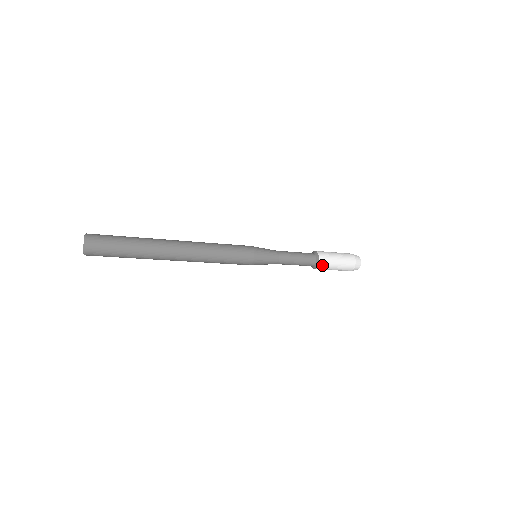
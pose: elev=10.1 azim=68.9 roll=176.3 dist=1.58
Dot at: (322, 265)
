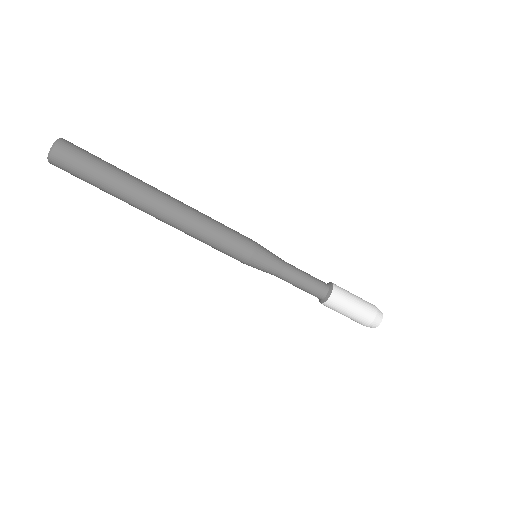
Dot at: (338, 290)
